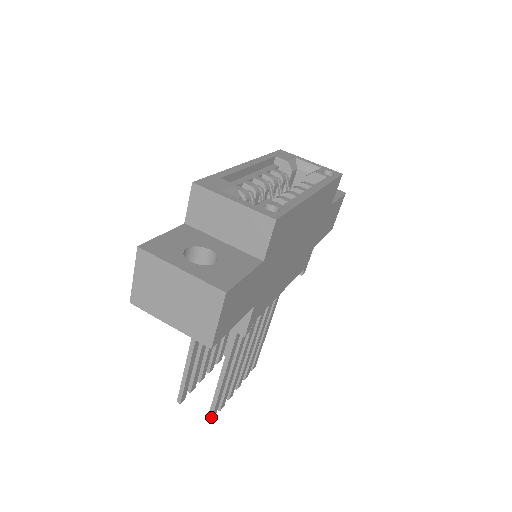
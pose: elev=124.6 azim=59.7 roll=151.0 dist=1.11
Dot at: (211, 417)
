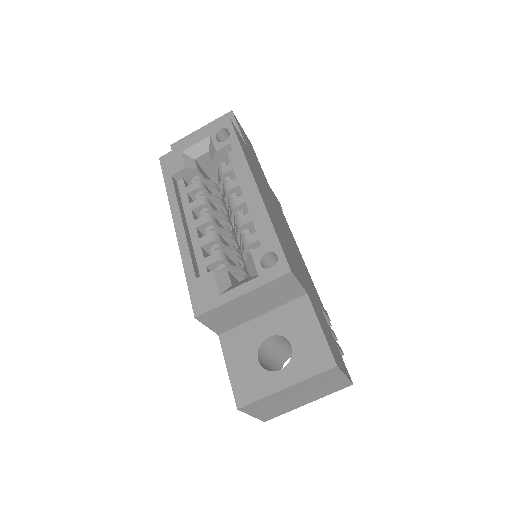
Dot at: (341, 353)
